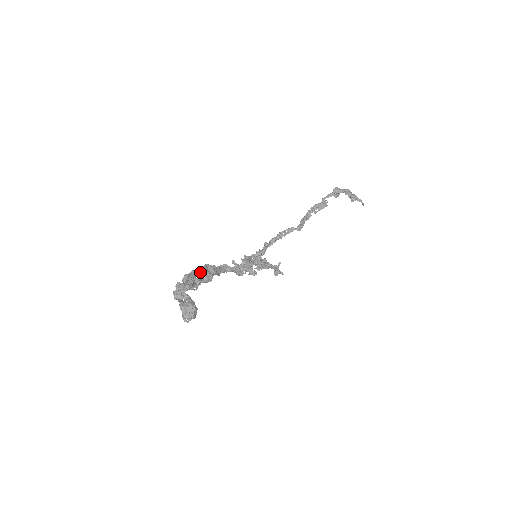
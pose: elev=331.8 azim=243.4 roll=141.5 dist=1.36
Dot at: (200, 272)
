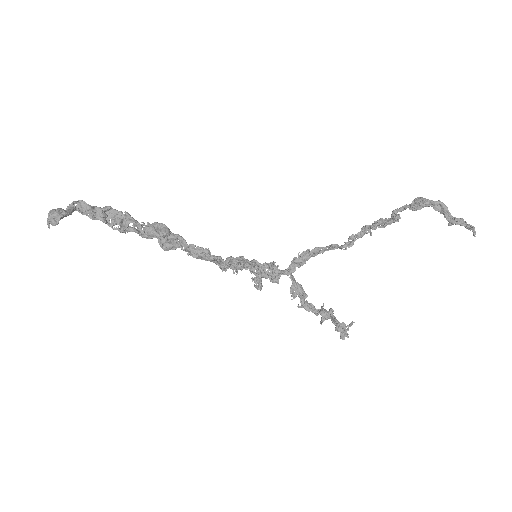
Dot at: (144, 224)
